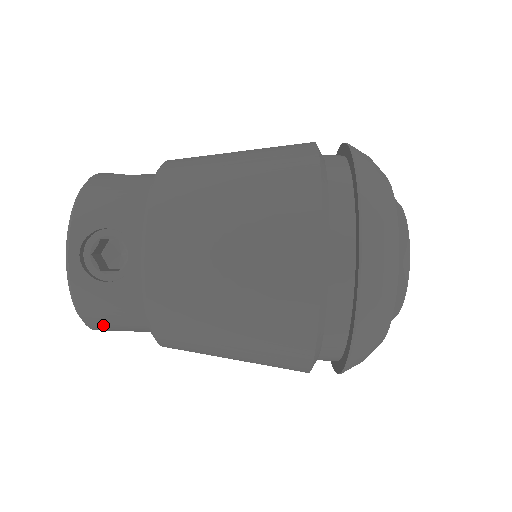
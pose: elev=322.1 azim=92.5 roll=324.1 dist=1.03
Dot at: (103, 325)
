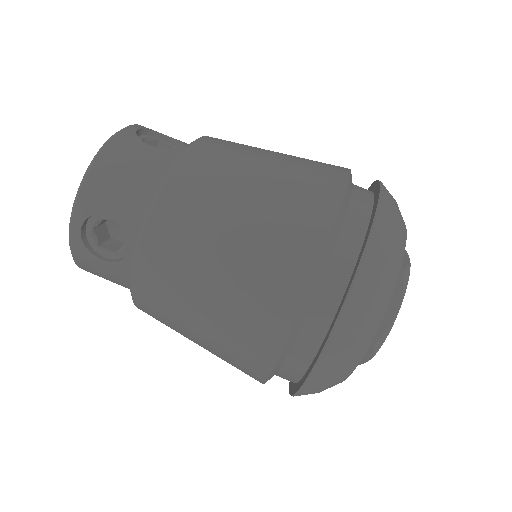
Dot at: occluded
